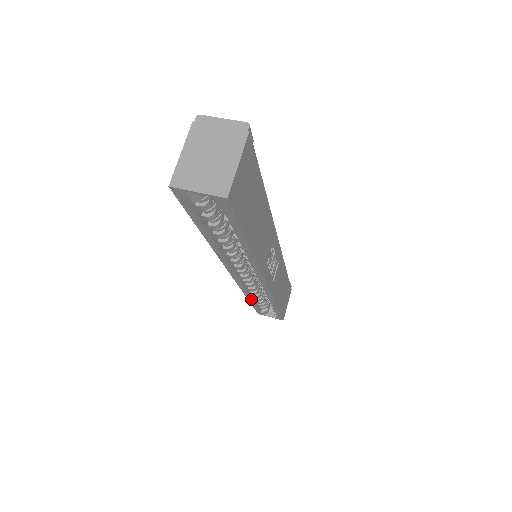
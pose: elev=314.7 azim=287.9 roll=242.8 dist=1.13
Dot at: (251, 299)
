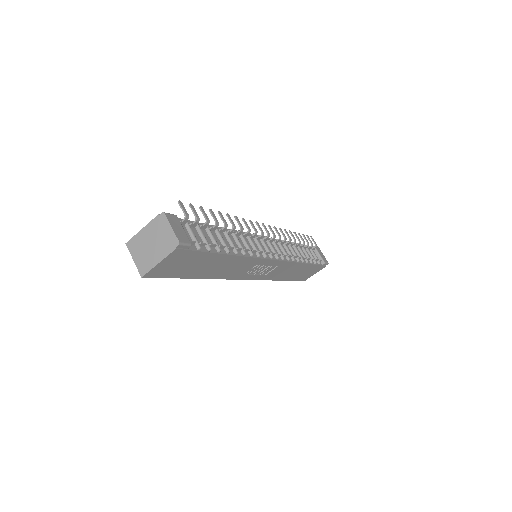
Dot at: occluded
